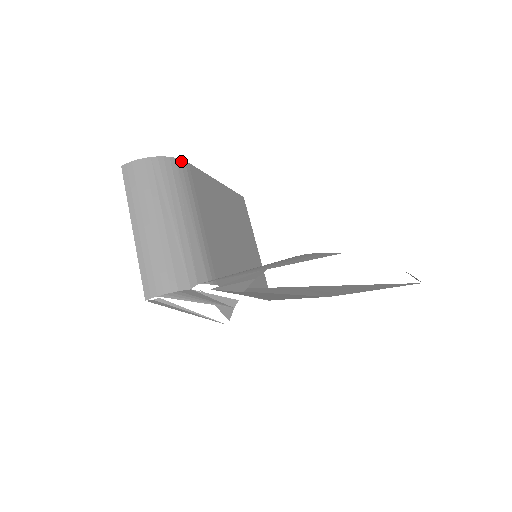
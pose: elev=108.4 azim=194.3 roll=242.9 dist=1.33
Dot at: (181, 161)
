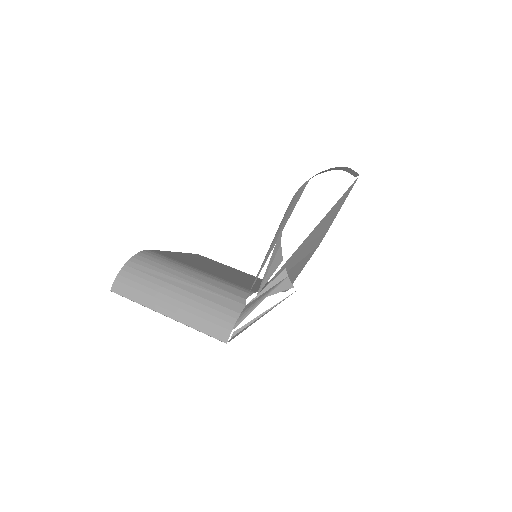
Dot at: (145, 251)
